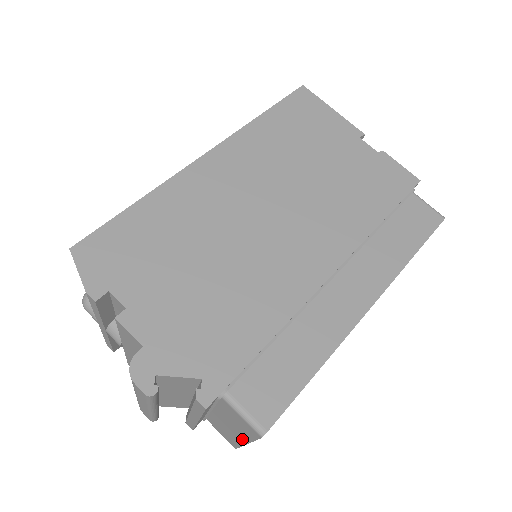
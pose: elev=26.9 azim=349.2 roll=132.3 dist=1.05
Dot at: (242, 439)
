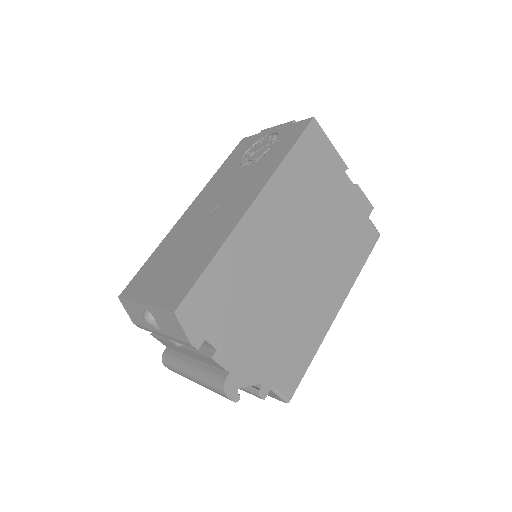
Dot at: occluded
